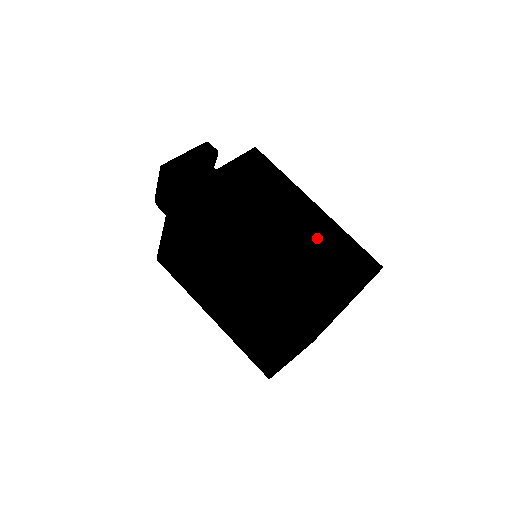
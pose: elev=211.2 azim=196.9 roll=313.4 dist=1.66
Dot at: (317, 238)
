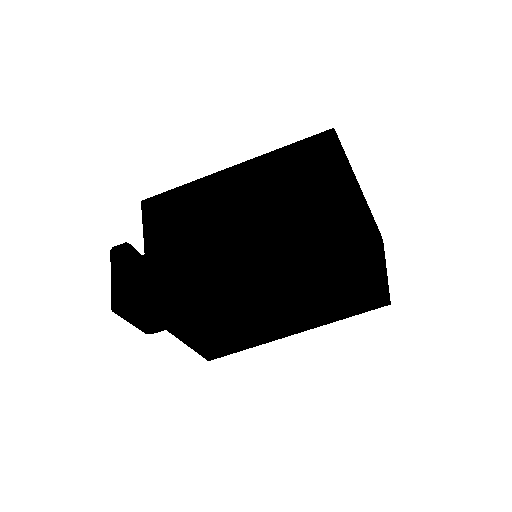
Dot at: (269, 182)
